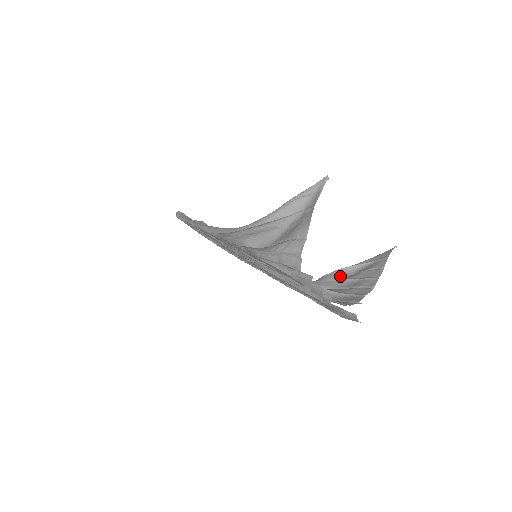
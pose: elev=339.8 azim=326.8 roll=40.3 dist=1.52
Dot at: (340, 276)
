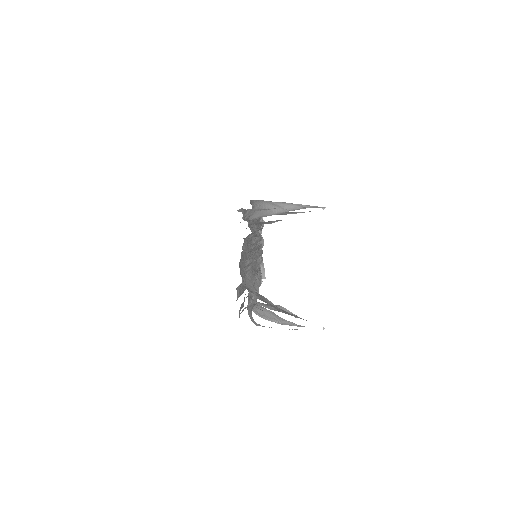
Dot at: occluded
